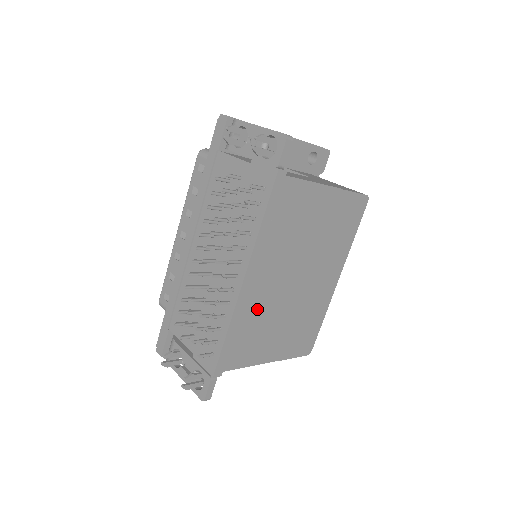
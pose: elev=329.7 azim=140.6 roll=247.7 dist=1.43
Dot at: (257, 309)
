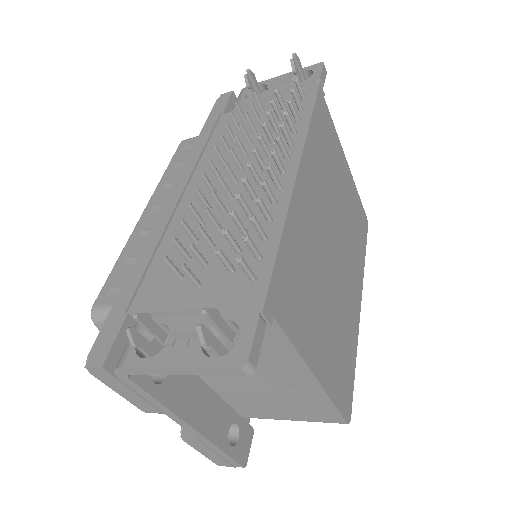
Dot at: (307, 241)
